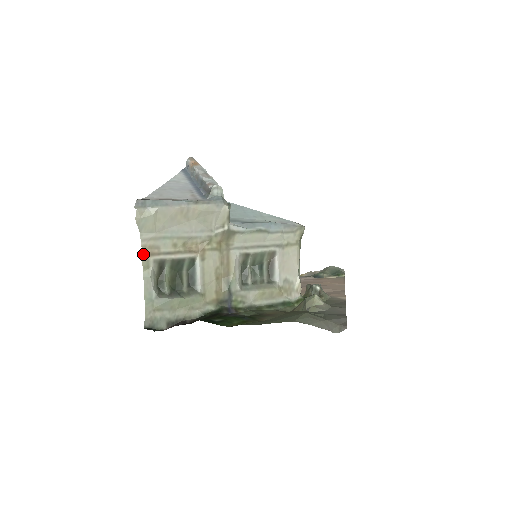
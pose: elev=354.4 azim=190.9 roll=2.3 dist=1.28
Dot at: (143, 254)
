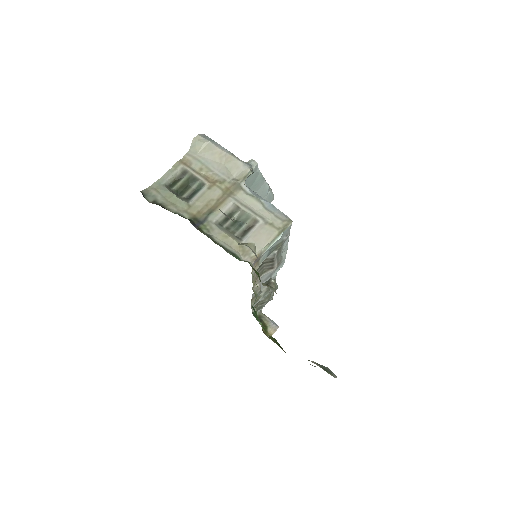
Dot at: (180, 160)
